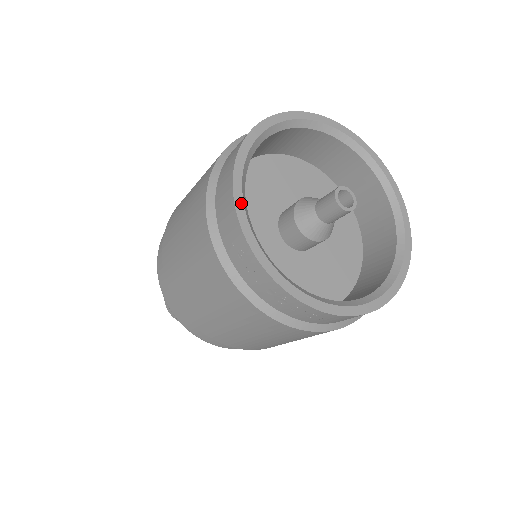
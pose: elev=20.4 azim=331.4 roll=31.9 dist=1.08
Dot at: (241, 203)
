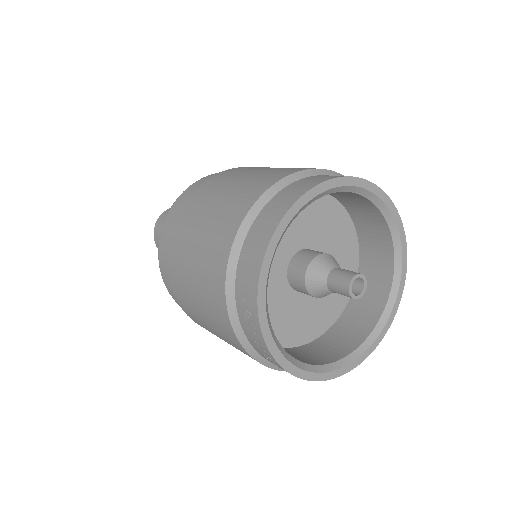
Dot at: (266, 276)
